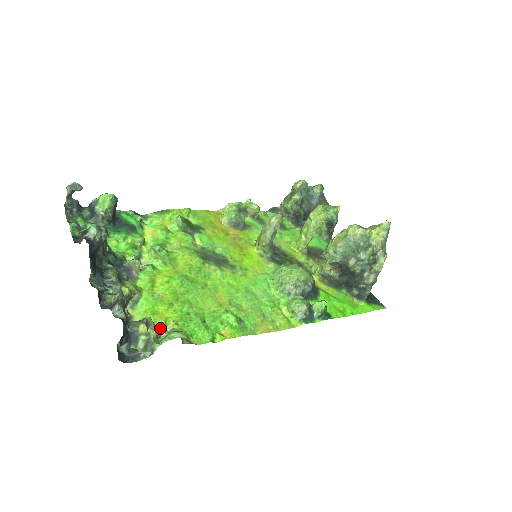
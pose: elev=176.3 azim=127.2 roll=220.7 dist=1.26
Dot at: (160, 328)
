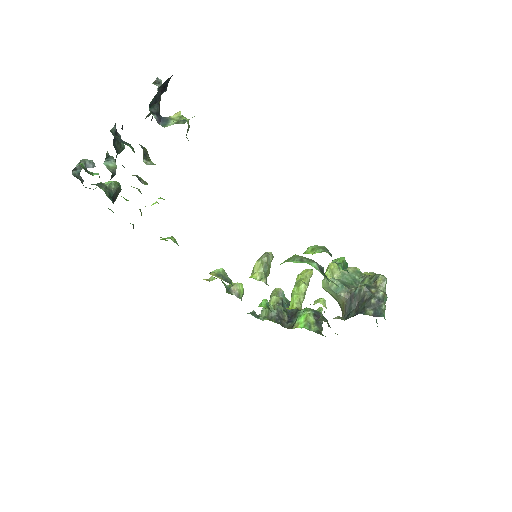
Dot at: occluded
